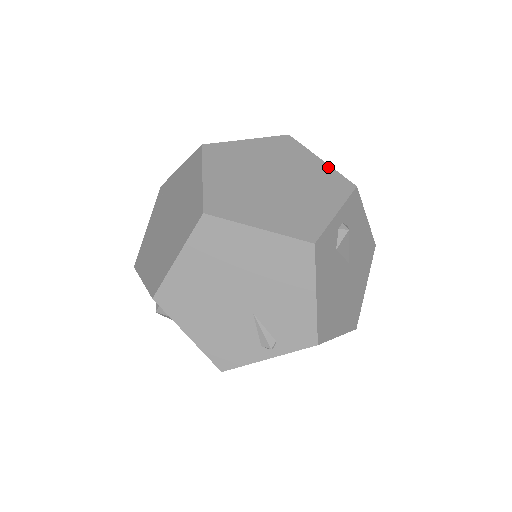
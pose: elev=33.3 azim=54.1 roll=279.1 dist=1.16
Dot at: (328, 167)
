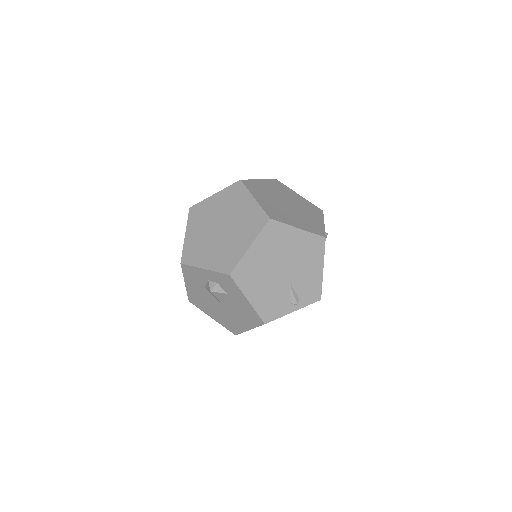
Dot at: (305, 199)
